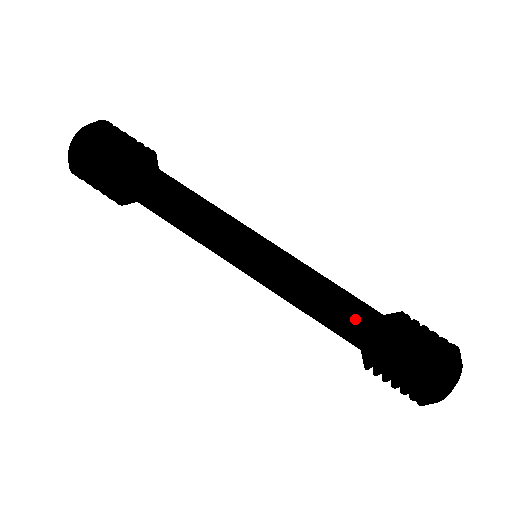
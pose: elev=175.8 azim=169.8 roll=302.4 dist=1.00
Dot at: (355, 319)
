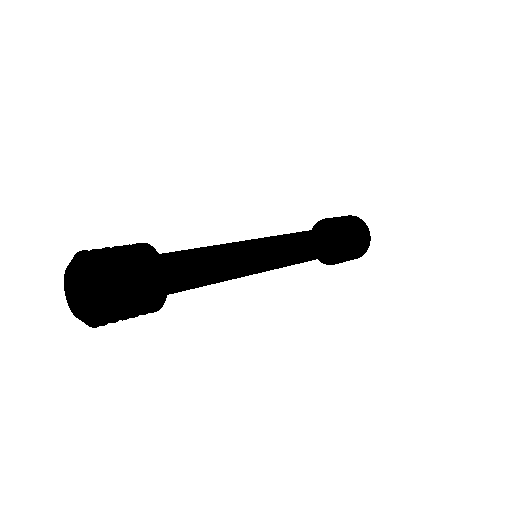
Dot at: (325, 246)
